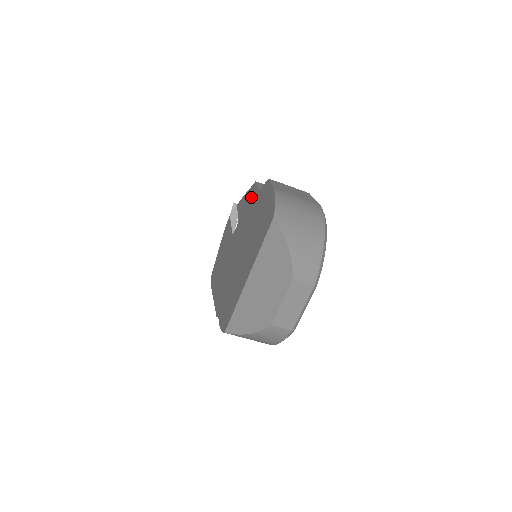
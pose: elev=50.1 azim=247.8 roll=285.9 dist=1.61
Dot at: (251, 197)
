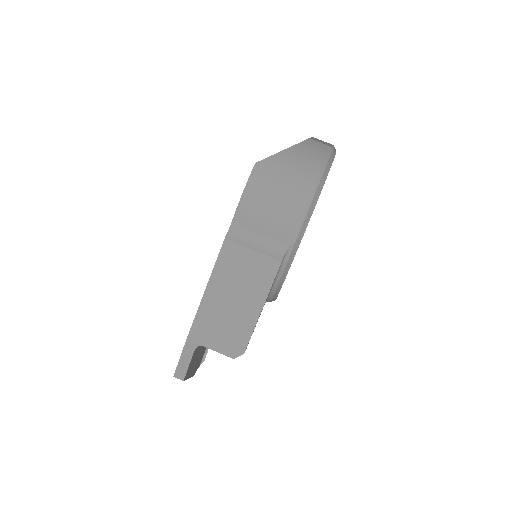
Dot at: occluded
